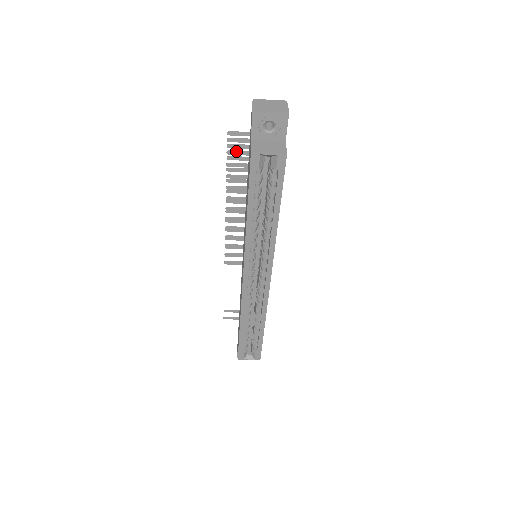
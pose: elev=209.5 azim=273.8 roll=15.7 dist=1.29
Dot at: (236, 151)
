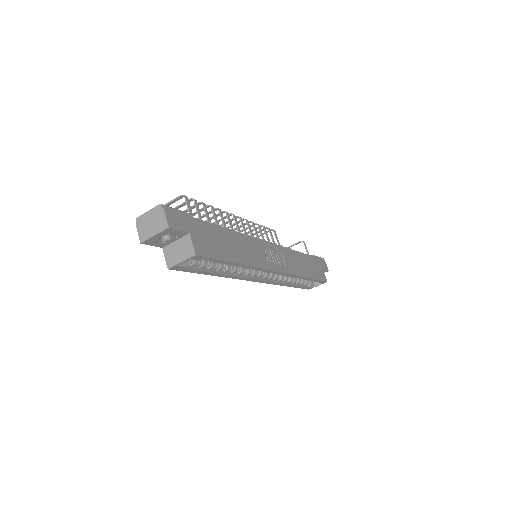
Dot at: occluded
